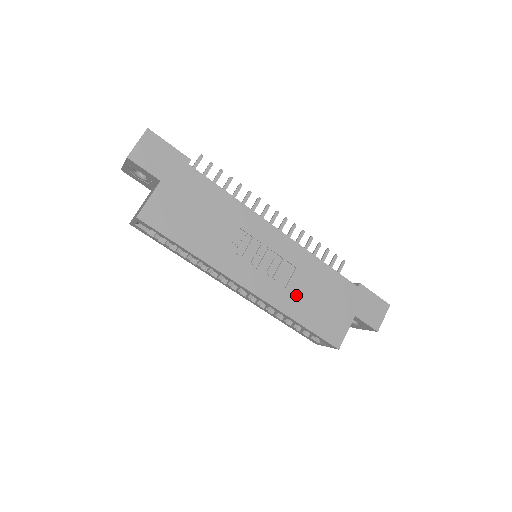
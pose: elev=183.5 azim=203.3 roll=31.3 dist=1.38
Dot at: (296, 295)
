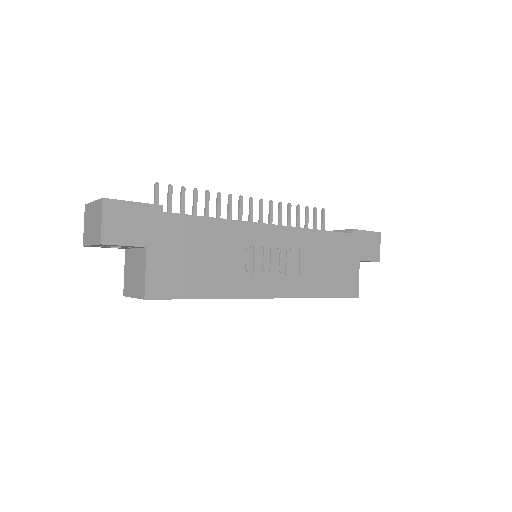
Dot at: (310, 275)
